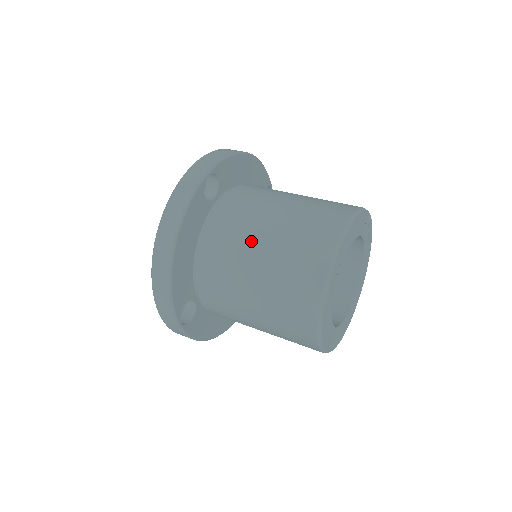
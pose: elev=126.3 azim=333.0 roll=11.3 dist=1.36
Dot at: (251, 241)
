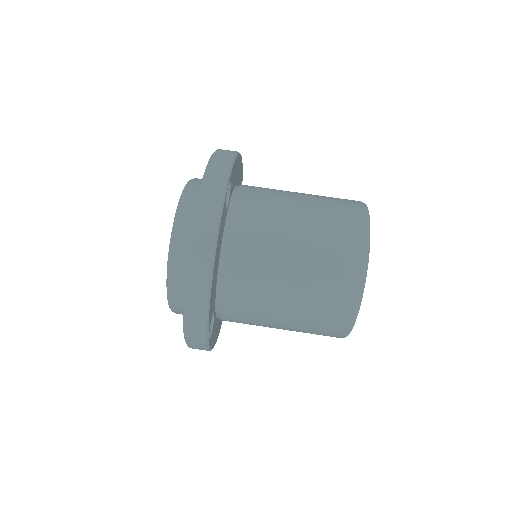
Dot at: (282, 247)
